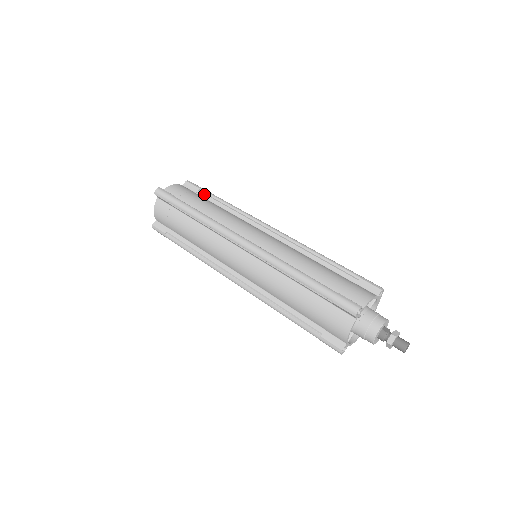
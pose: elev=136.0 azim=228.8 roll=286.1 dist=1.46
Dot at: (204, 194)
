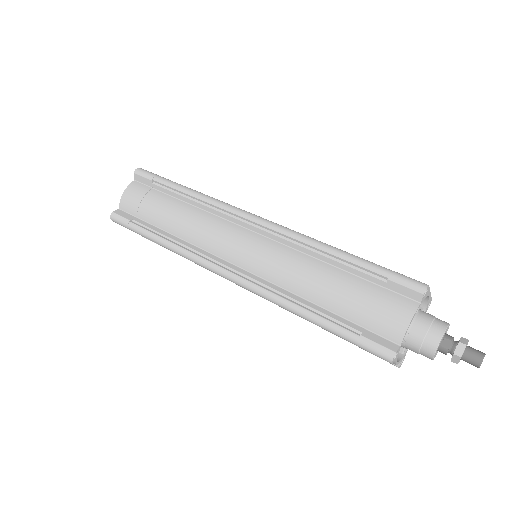
Dot at: (160, 188)
